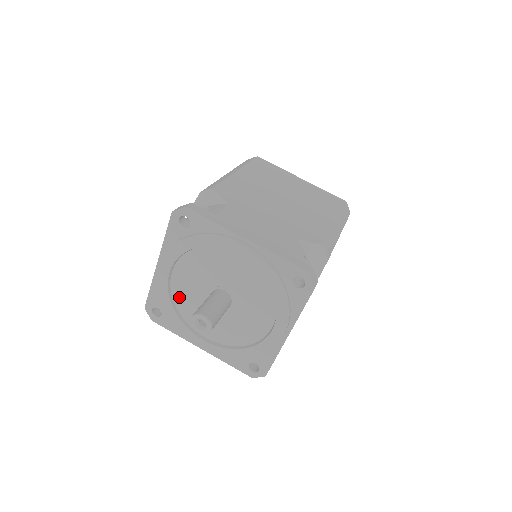
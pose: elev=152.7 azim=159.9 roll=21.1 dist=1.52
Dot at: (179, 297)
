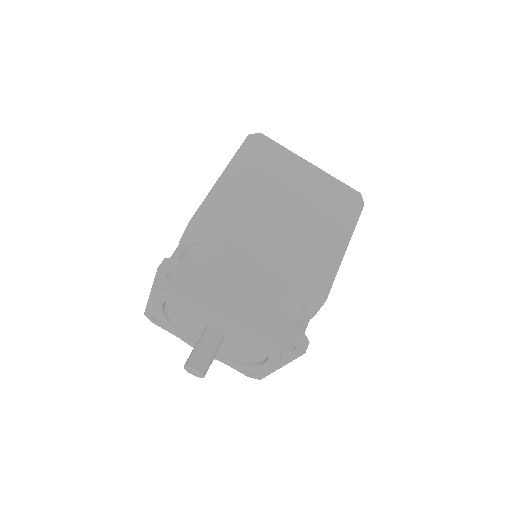
Dot at: (175, 318)
